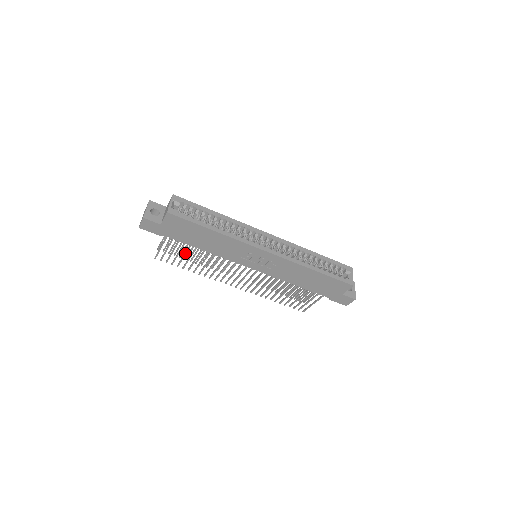
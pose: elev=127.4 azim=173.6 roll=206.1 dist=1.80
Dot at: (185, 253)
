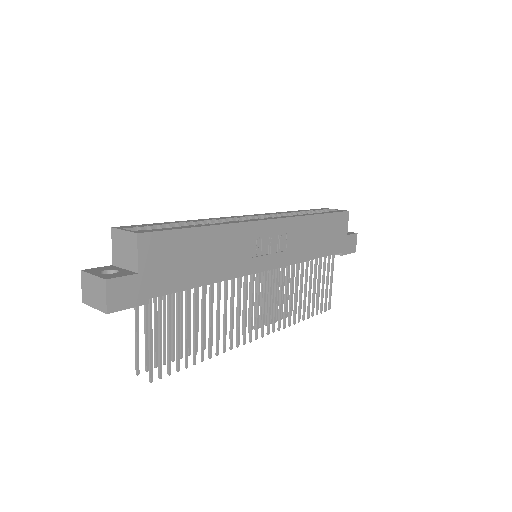
Dot at: (186, 322)
